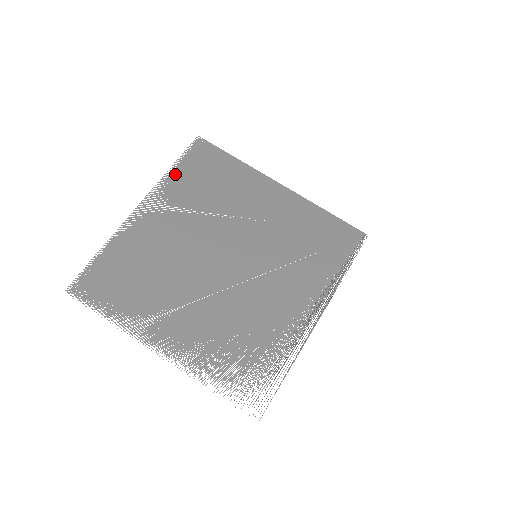
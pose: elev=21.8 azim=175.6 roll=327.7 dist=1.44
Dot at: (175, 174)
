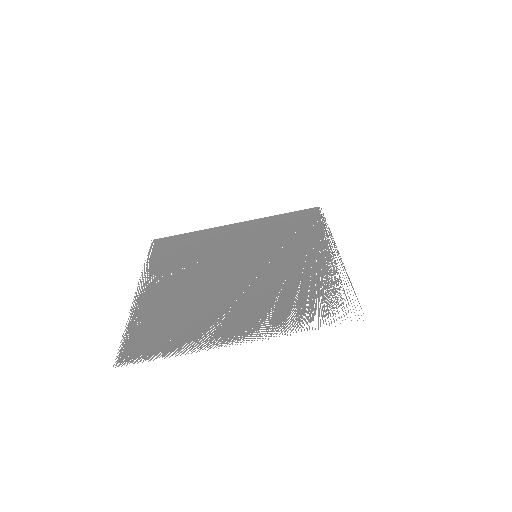
Dot at: (151, 262)
